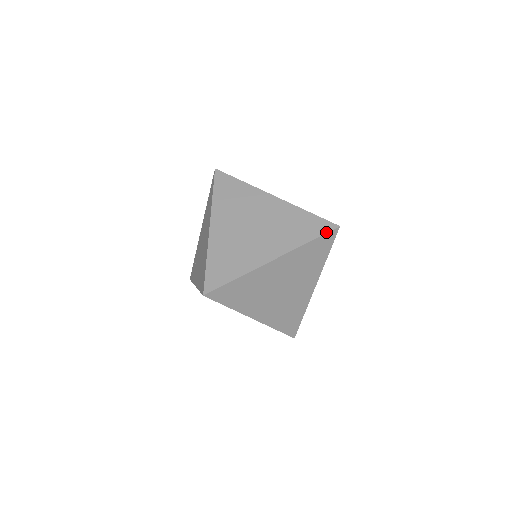
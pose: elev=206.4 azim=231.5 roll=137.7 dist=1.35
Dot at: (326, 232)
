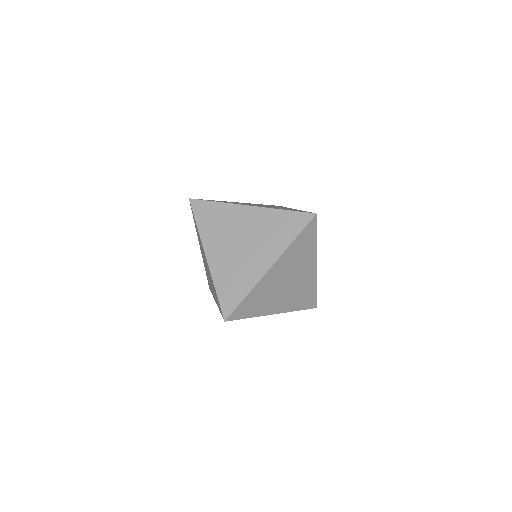
Dot at: (306, 224)
